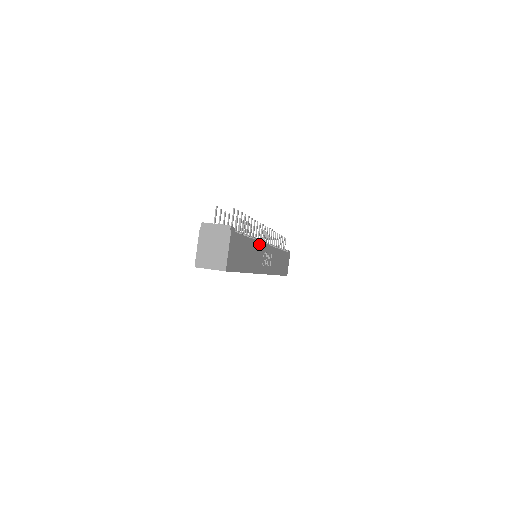
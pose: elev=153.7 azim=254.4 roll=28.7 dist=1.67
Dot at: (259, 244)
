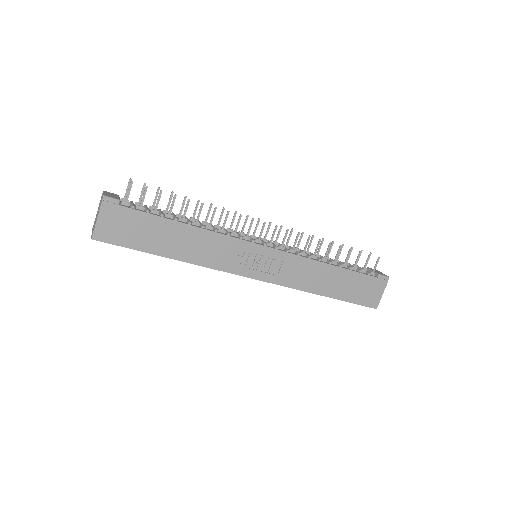
Dot at: (219, 236)
